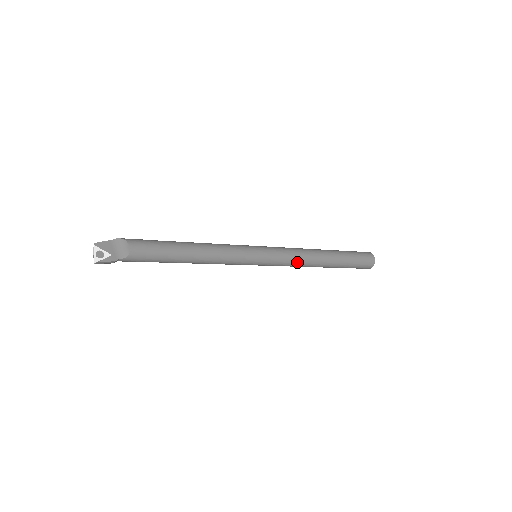
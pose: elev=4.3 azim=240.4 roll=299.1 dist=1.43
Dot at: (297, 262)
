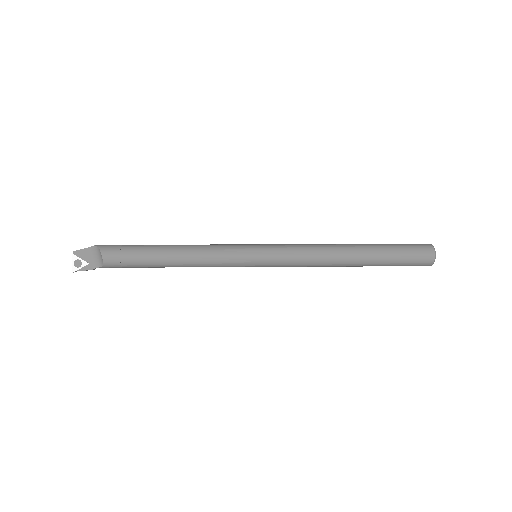
Dot at: (308, 264)
